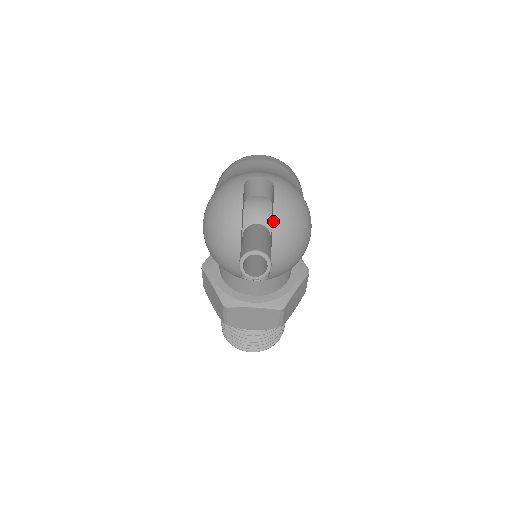
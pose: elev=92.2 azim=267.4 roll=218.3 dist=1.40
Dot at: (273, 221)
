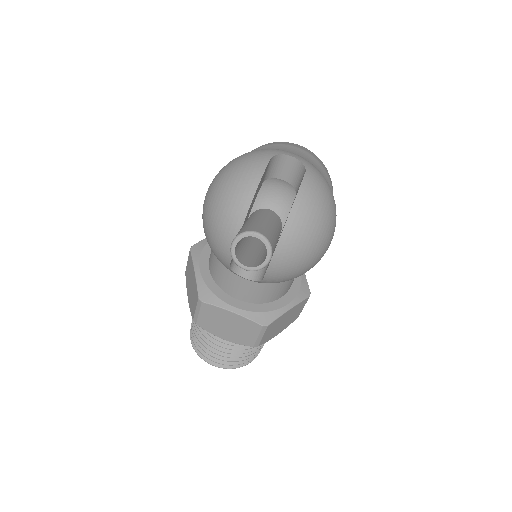
Dot at: (291, 210)
